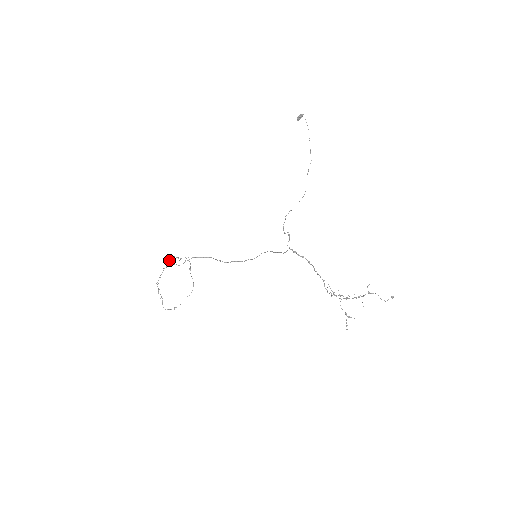
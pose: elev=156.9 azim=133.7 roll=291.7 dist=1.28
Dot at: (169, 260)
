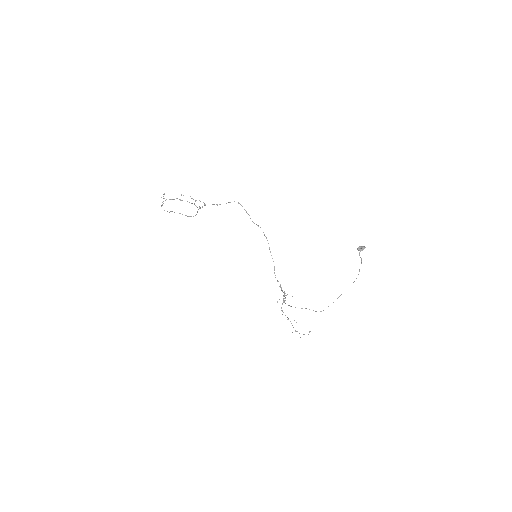
Dot at: occluded
